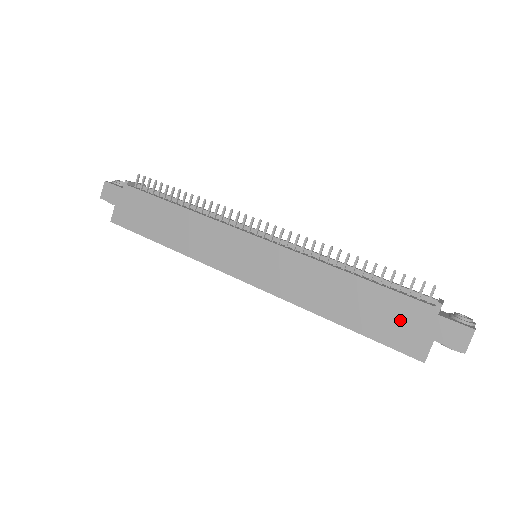
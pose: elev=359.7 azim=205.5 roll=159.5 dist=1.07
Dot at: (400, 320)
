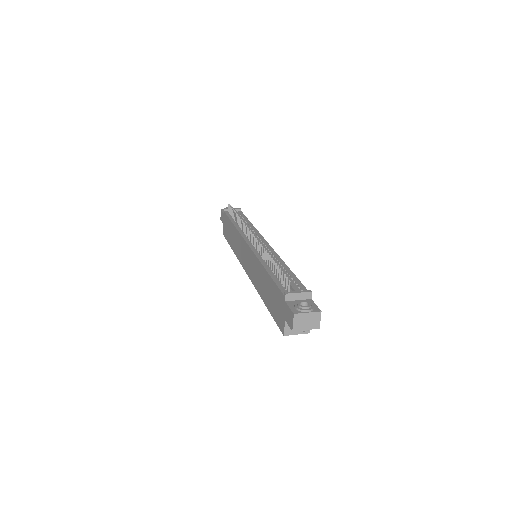
Dot at: (277, 304)
